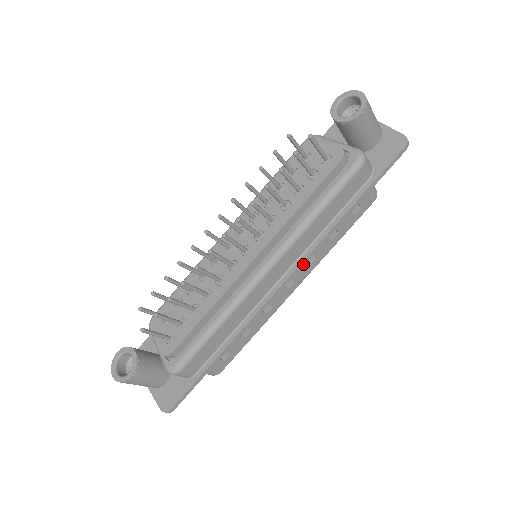
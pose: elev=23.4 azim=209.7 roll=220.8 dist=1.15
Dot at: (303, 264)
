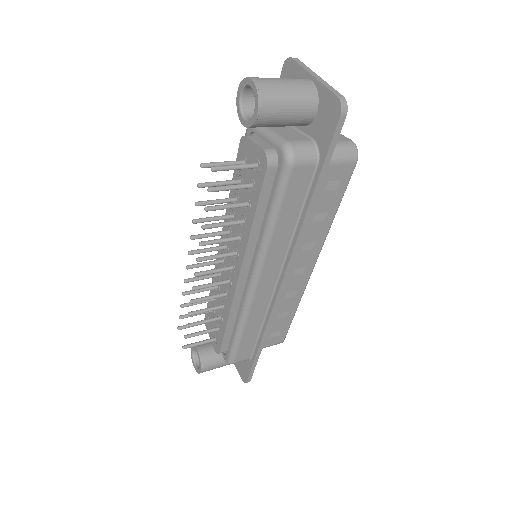
Dot at: (291, 264)
